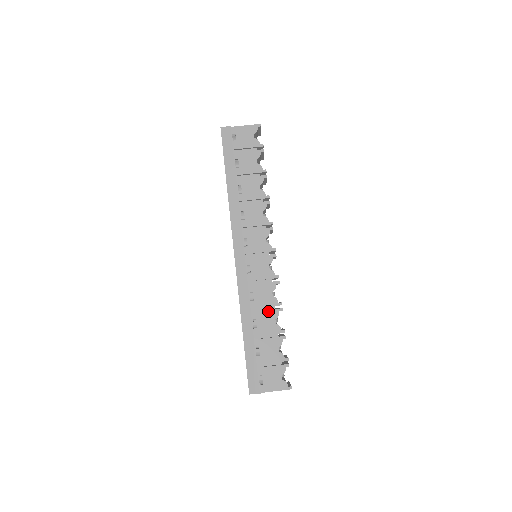
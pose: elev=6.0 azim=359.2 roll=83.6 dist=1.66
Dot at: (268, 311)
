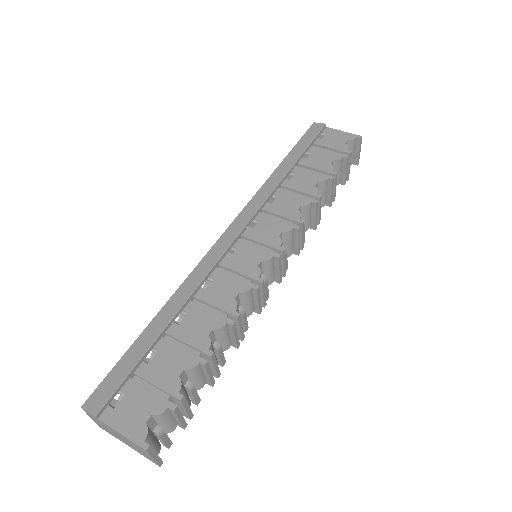
Dot at: (212, 313)
